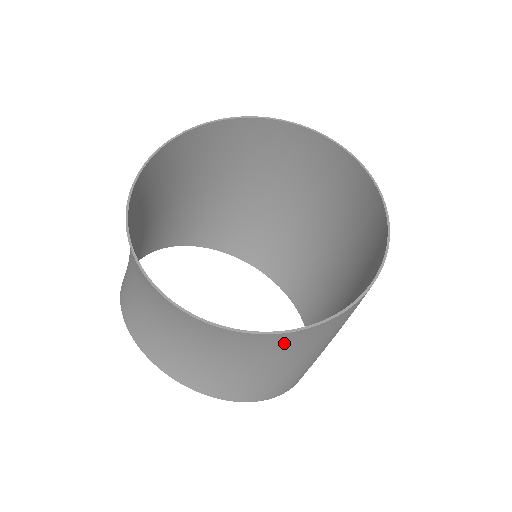
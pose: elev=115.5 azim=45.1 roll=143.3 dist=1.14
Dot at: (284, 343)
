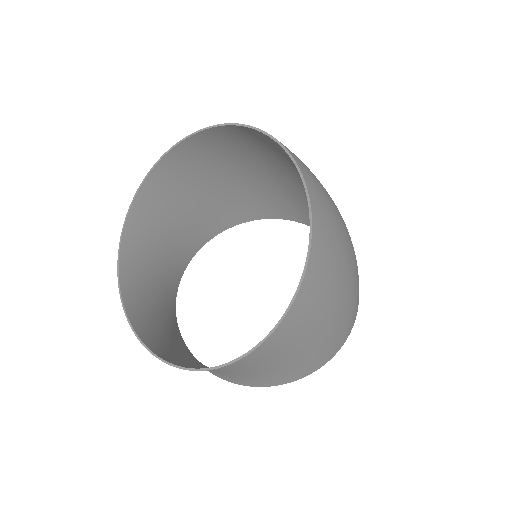
Dot at: occluded
